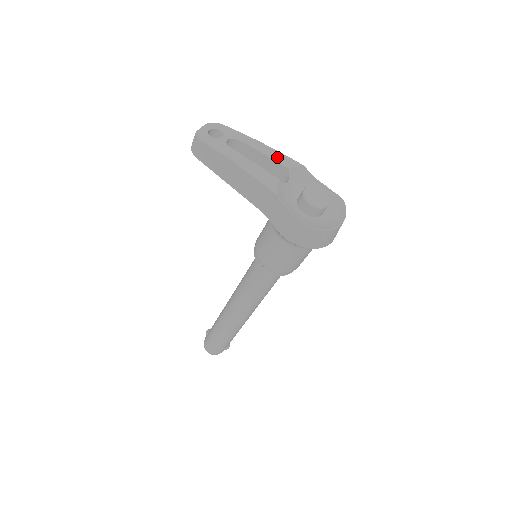
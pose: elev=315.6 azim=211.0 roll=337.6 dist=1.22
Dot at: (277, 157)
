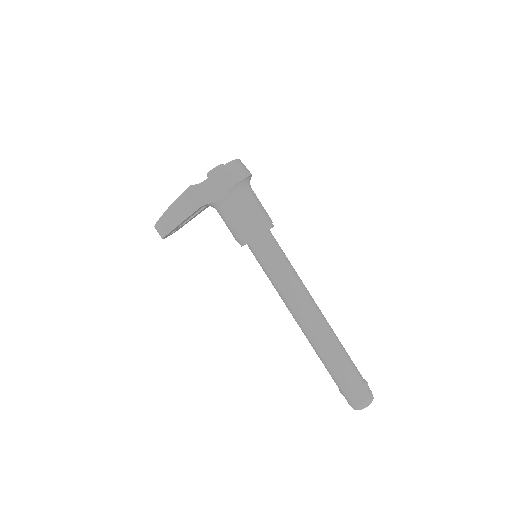
Dot at: occluded
